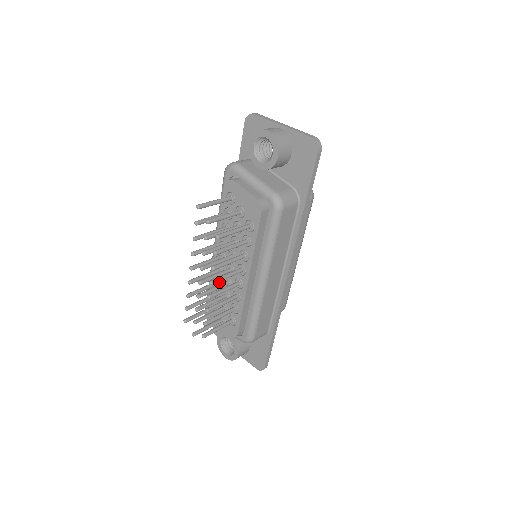
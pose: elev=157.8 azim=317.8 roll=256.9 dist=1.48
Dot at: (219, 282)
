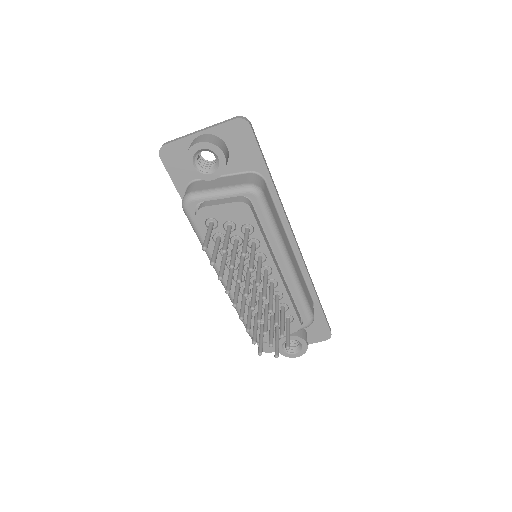
Dot at: occluded
